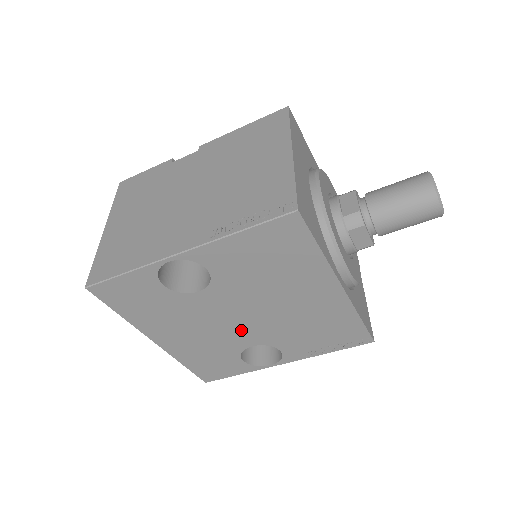
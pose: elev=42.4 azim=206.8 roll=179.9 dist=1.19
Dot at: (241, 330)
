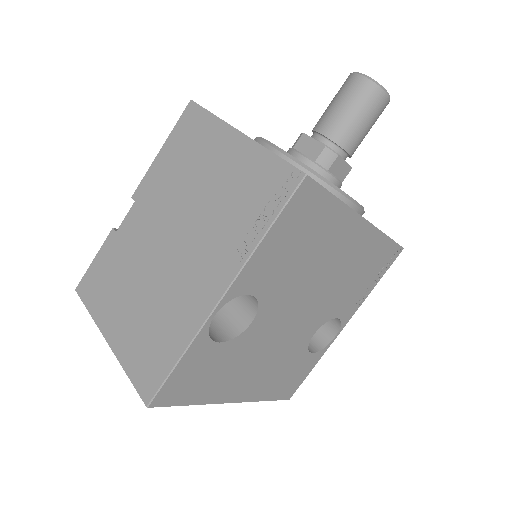
Dot at: (300, 327)
